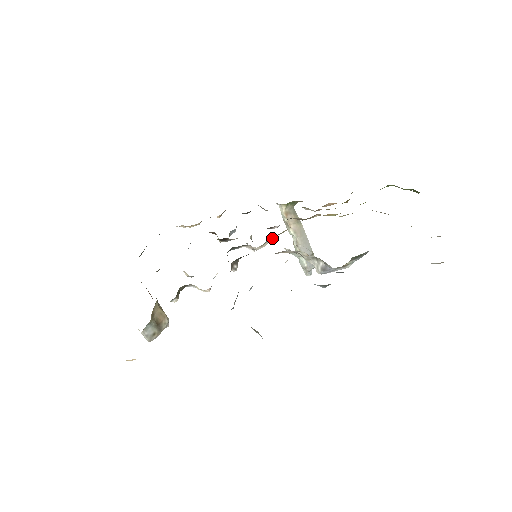
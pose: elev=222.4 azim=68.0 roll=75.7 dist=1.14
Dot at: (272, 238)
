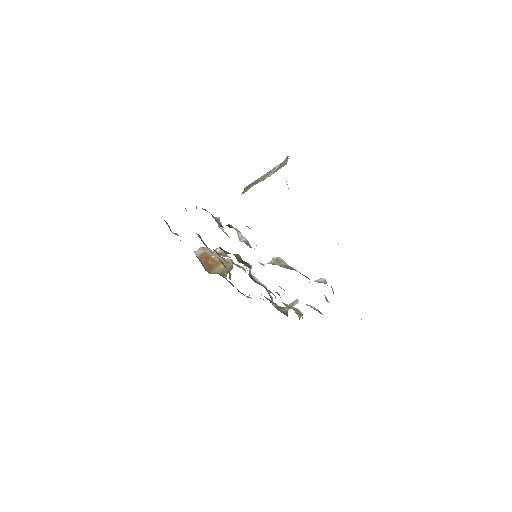
Dot at: occluded
